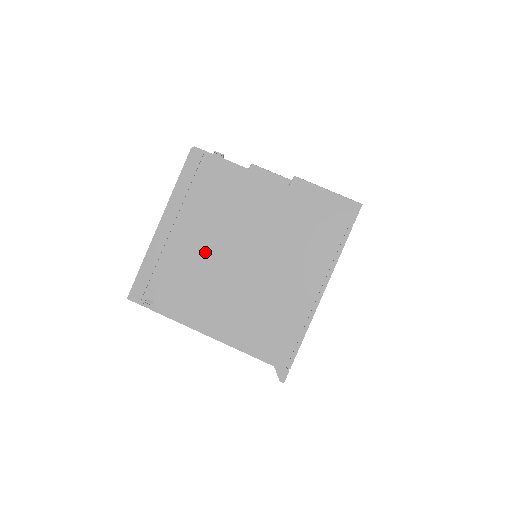
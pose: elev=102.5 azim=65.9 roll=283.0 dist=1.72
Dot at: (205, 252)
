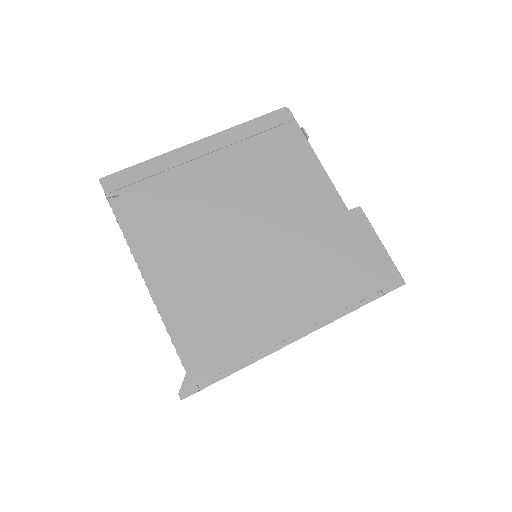
Dot at: (217, 201)
